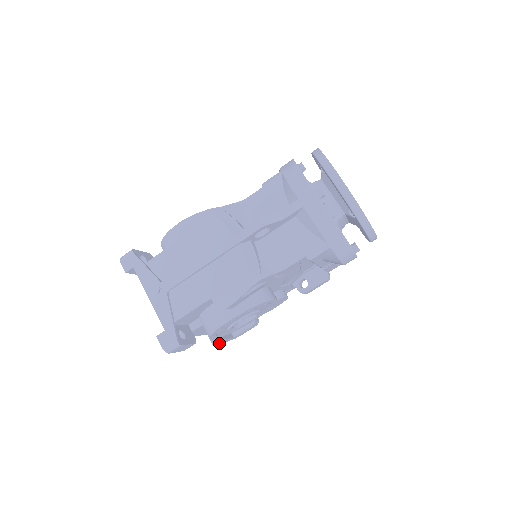
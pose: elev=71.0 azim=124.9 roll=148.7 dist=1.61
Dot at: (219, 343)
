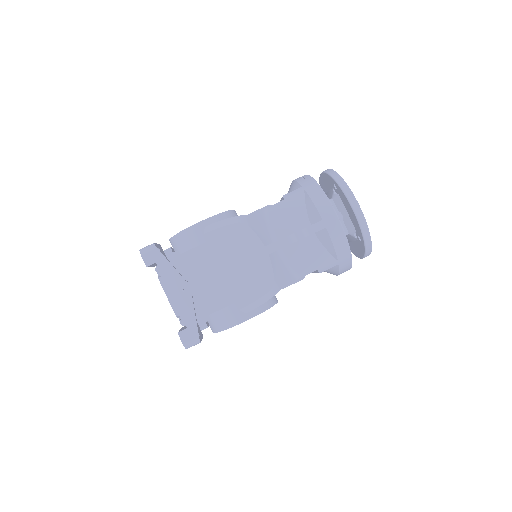
Dot at: occluded
